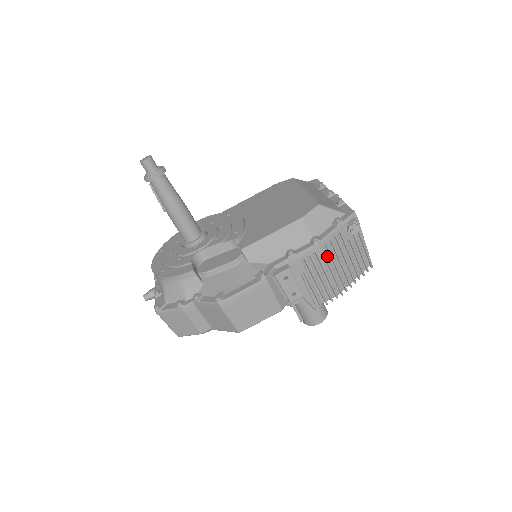
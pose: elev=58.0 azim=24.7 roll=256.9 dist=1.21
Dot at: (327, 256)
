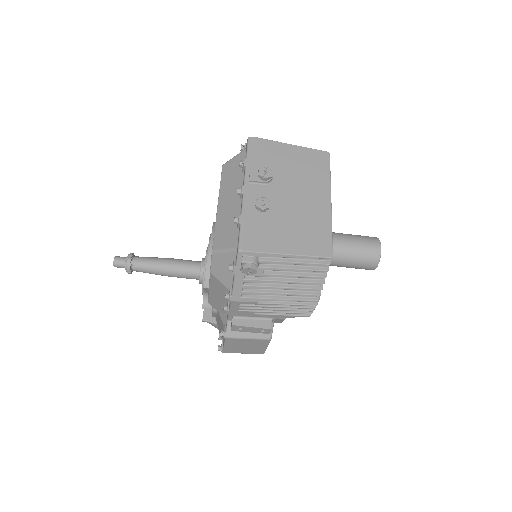
Dot at: (254, 298)
